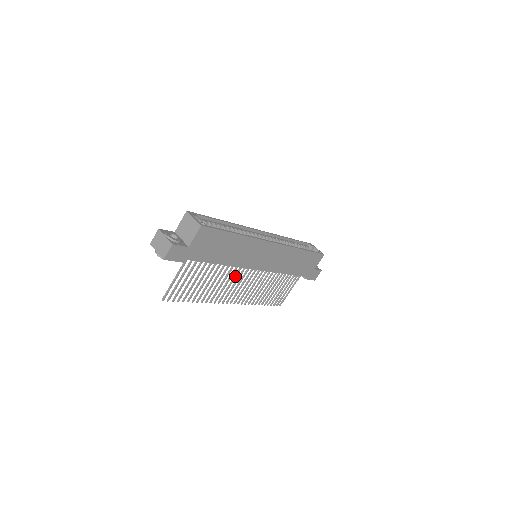
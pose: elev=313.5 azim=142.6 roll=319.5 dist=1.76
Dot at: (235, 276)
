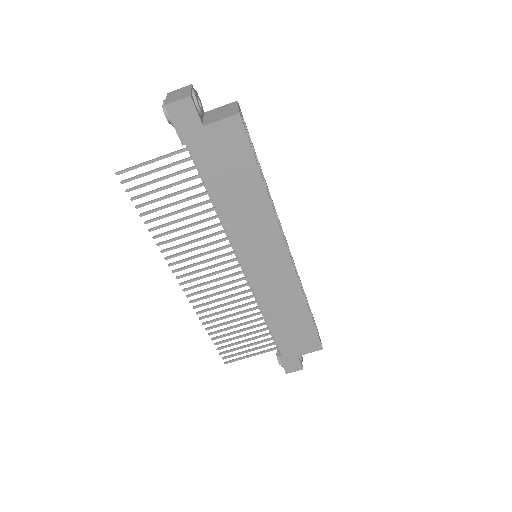
Dot at: (215, 249)
